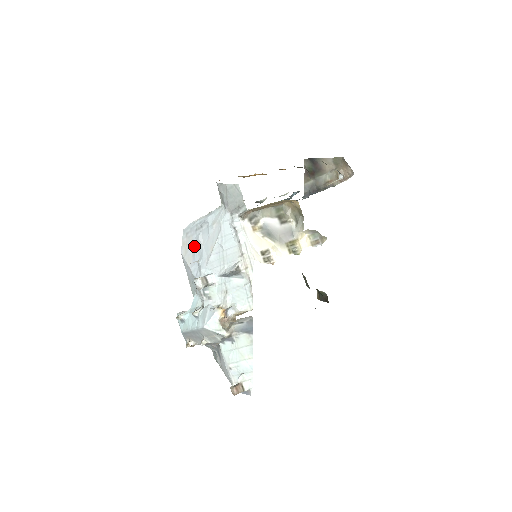
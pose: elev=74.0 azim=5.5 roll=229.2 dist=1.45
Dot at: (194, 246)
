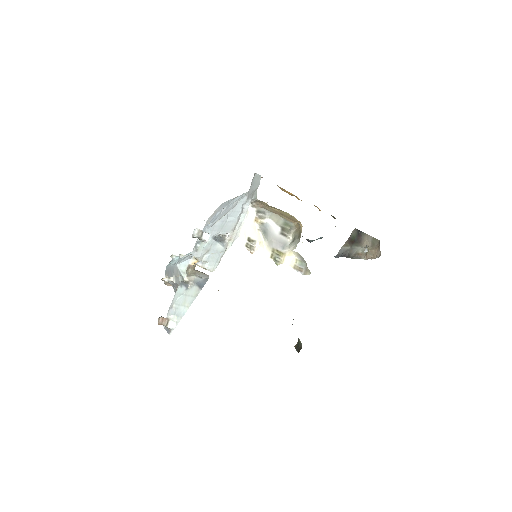
Dot at: (217, 214)
